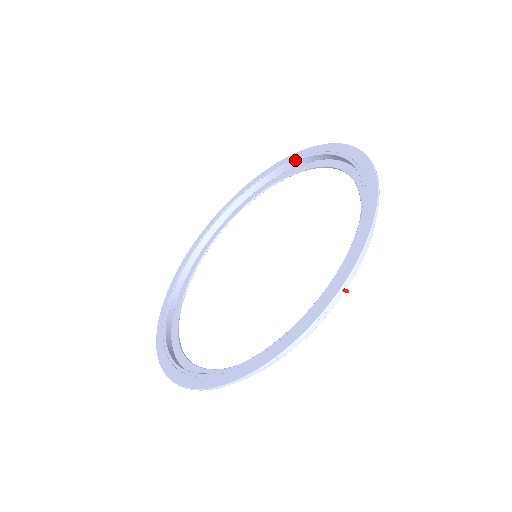
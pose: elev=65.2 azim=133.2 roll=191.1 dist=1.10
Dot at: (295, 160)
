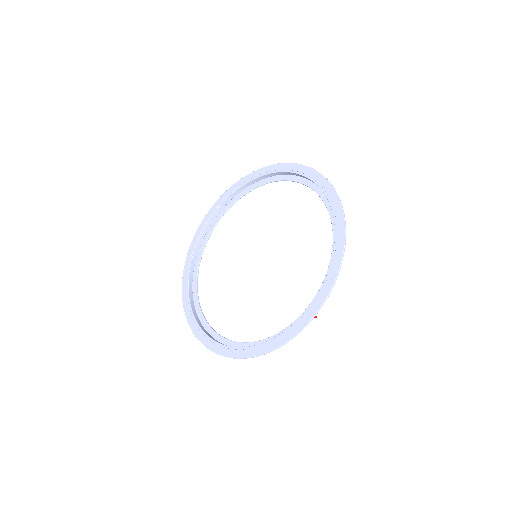
Dot at: (289, 172)
